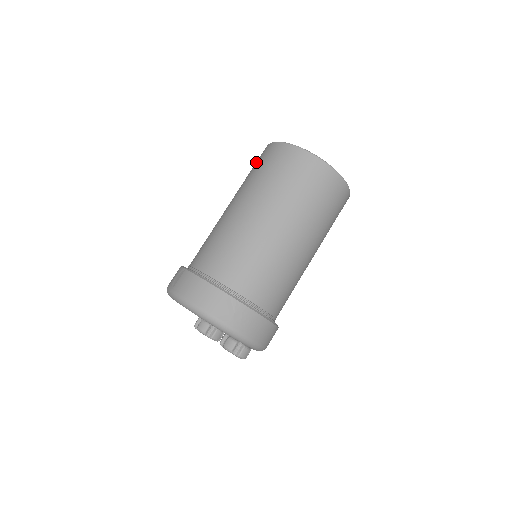
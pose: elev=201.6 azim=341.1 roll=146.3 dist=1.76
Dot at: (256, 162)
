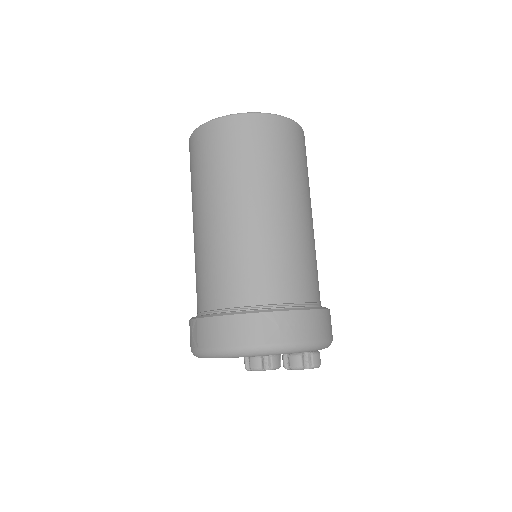
Dot at: (190, 164)
